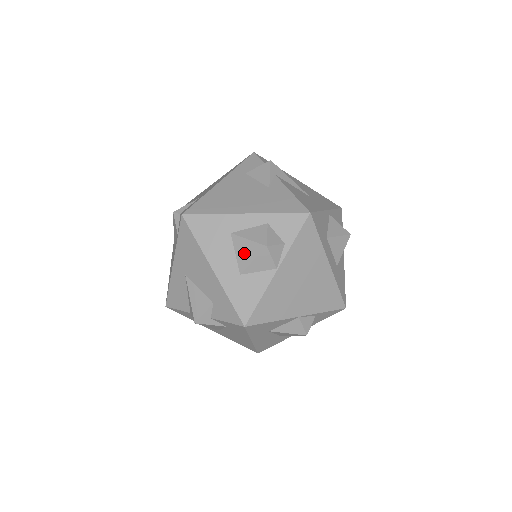
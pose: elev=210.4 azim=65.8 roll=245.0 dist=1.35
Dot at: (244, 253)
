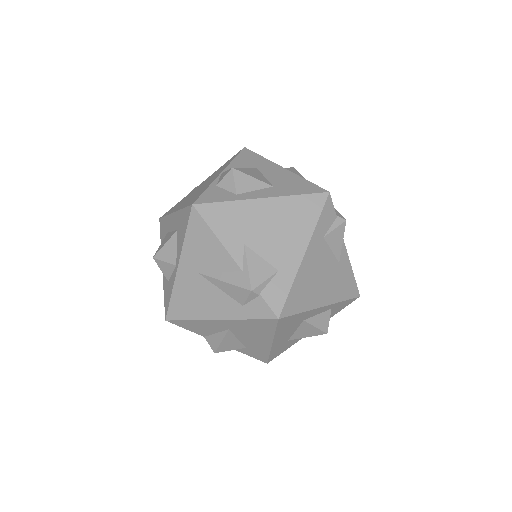
Dot at: (304, 332)
